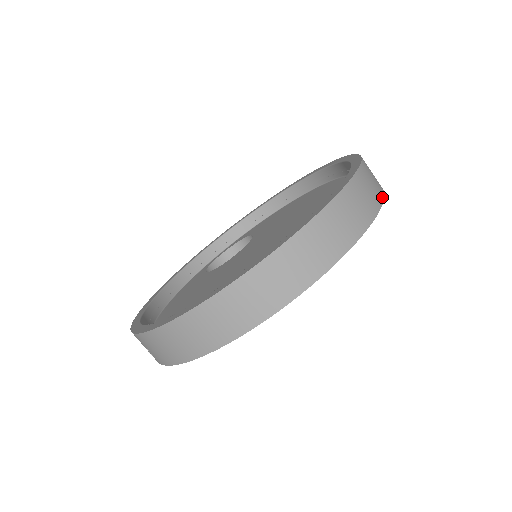
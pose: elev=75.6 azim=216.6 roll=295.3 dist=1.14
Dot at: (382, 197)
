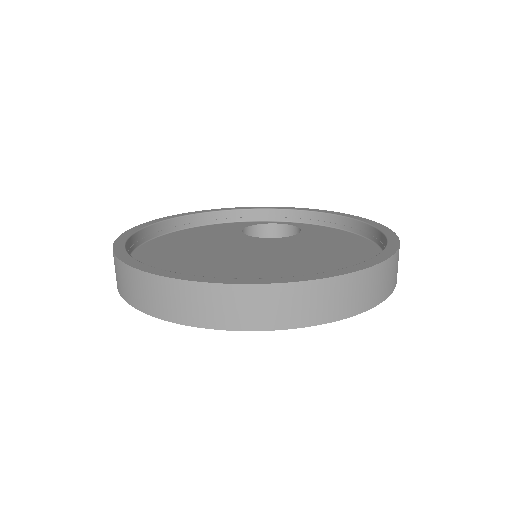
Dot at: (342, 316)
